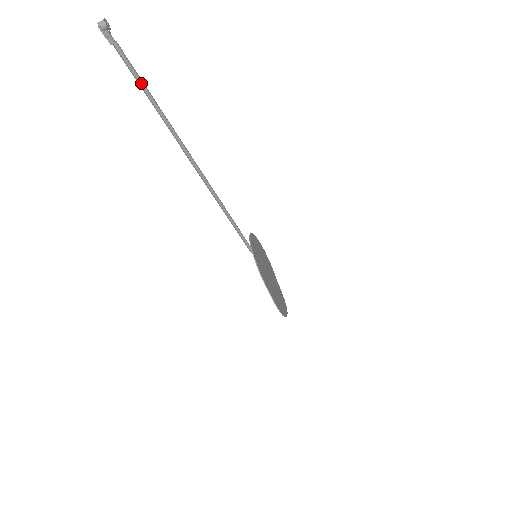
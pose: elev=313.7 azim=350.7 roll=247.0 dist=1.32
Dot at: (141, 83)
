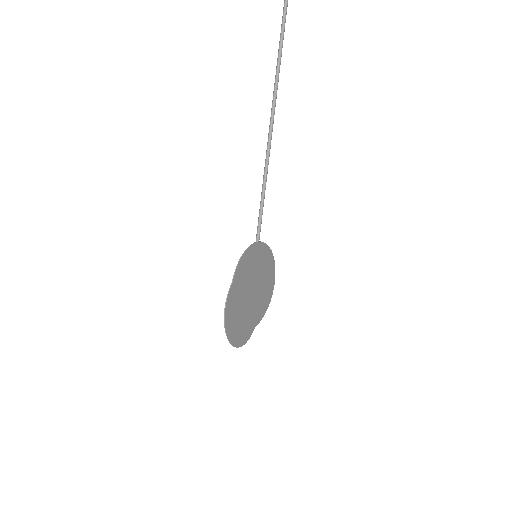
Dot at: (283, 23)
